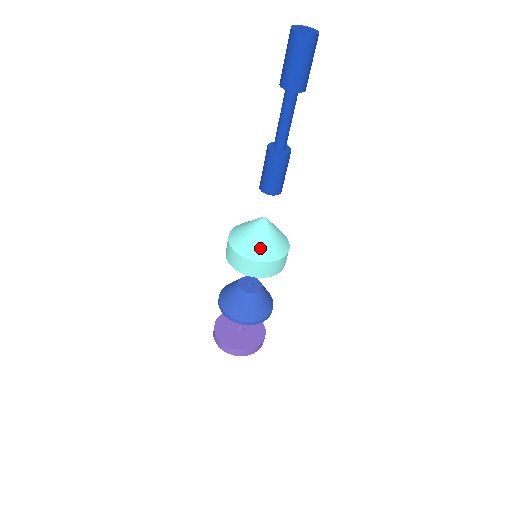
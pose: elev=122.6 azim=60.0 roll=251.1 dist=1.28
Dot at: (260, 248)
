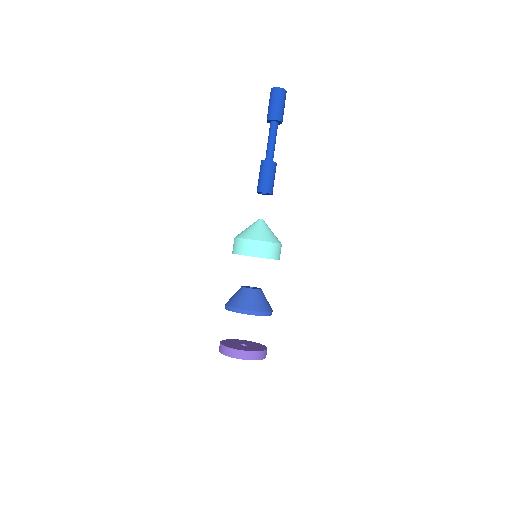
Dot at: (246, 232)
